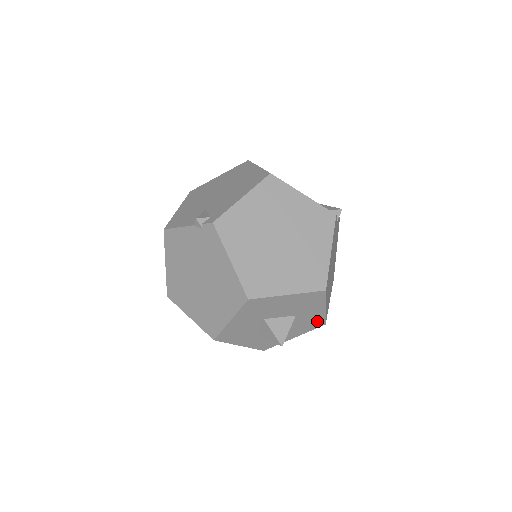
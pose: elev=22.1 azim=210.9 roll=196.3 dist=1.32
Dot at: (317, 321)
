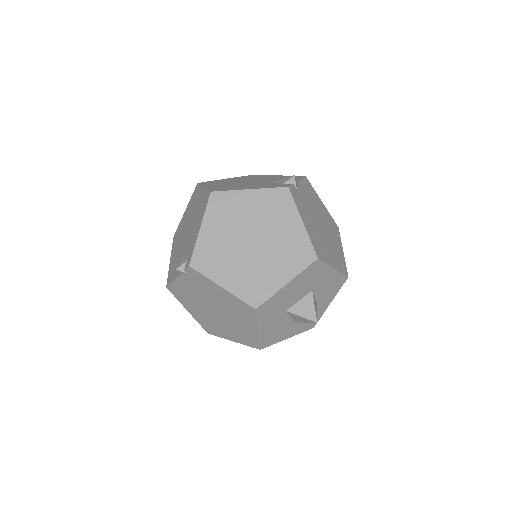
Dot at: (337, 280)
